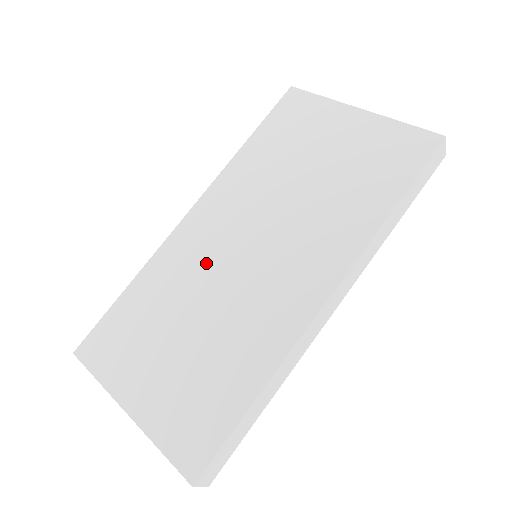
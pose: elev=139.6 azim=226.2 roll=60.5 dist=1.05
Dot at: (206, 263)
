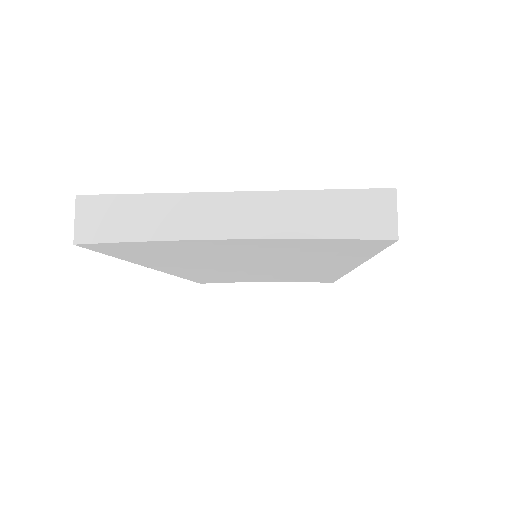
Dot at: occluded
